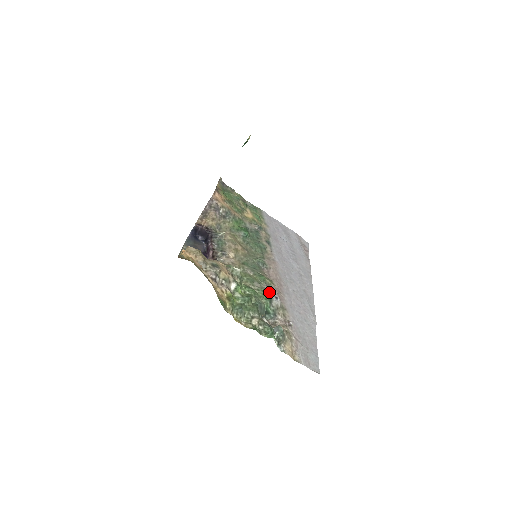
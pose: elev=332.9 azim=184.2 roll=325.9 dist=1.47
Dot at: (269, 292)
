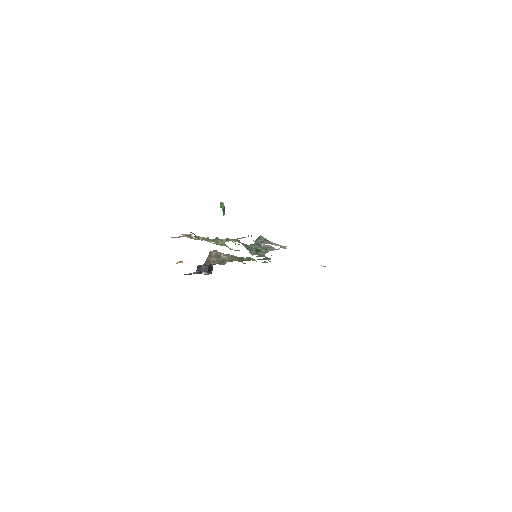
Dot at: occluded
